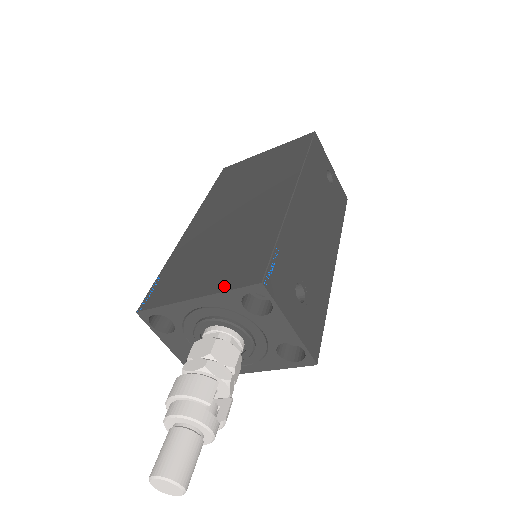
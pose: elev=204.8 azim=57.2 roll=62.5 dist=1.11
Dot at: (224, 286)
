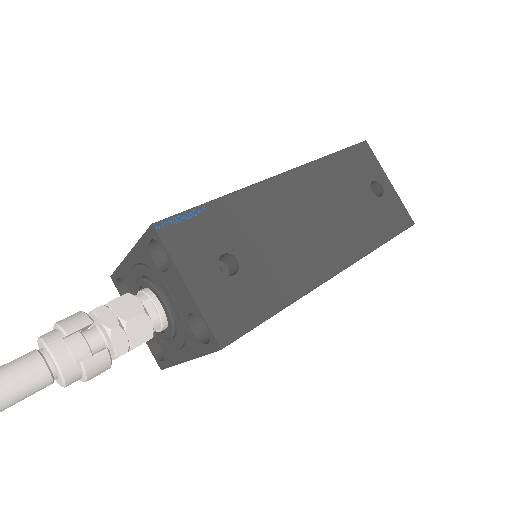
Dot at: occluded
